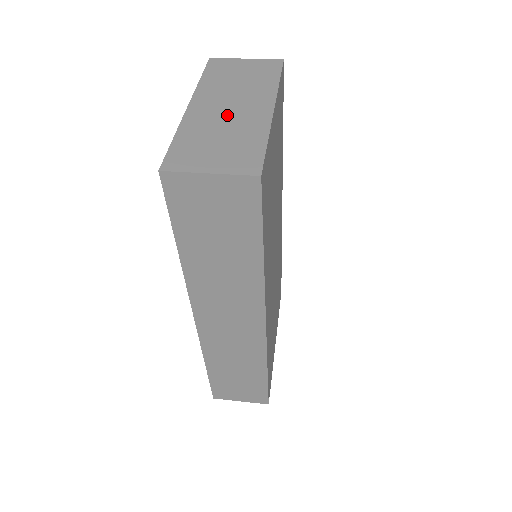
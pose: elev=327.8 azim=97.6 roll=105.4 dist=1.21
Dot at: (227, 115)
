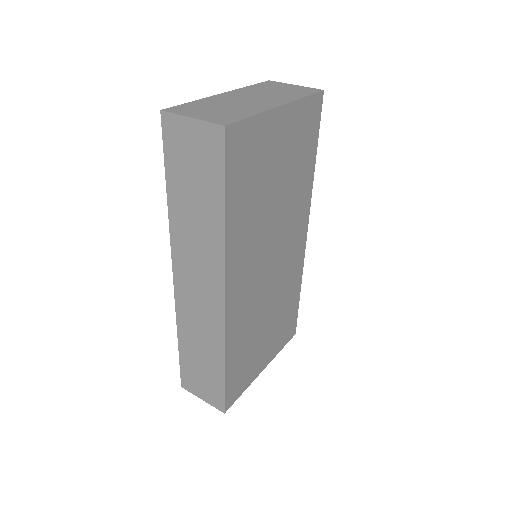
Dot at: (242, 101)
